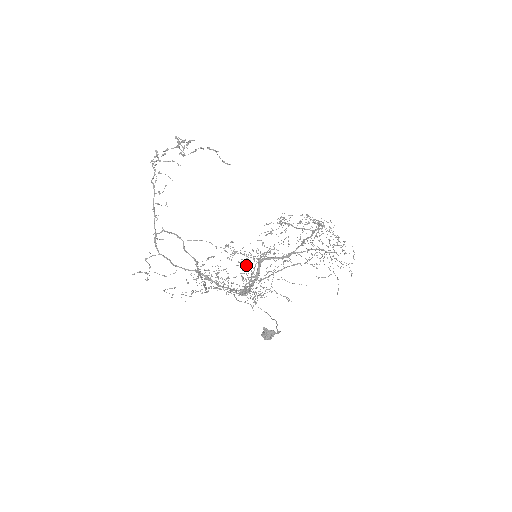
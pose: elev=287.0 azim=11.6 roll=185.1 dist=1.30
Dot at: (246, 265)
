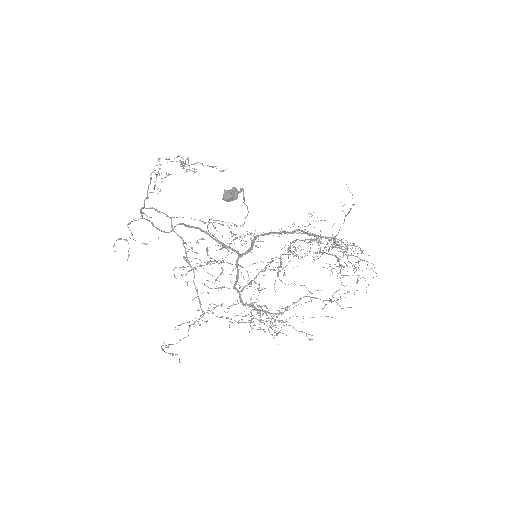
Dot at: (246, 270)
